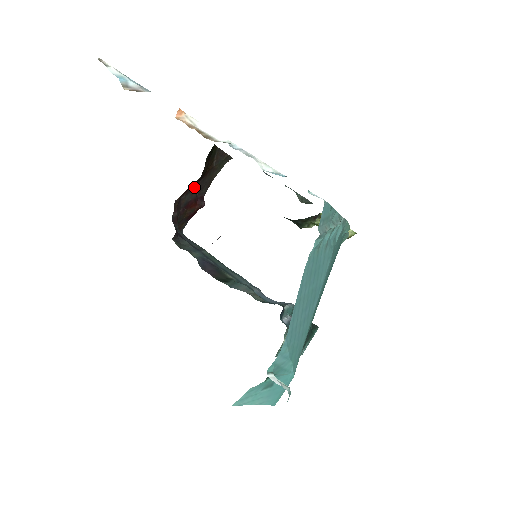
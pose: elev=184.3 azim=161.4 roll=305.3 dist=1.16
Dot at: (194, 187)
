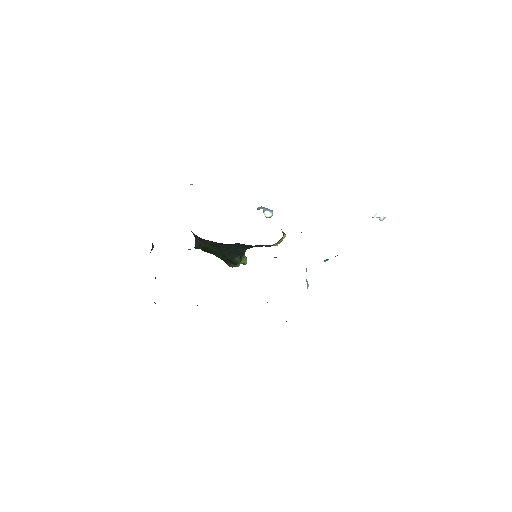
Dot at: occluded
